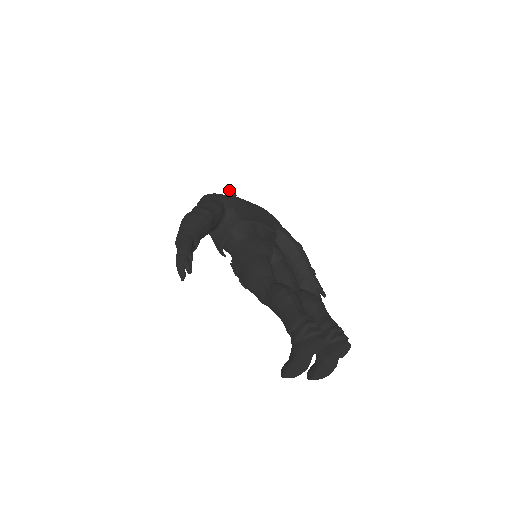
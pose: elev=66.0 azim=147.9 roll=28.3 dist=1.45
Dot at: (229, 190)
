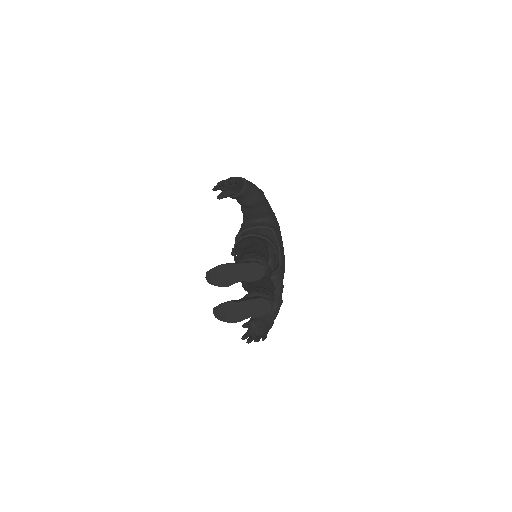
Dot at: occluded
